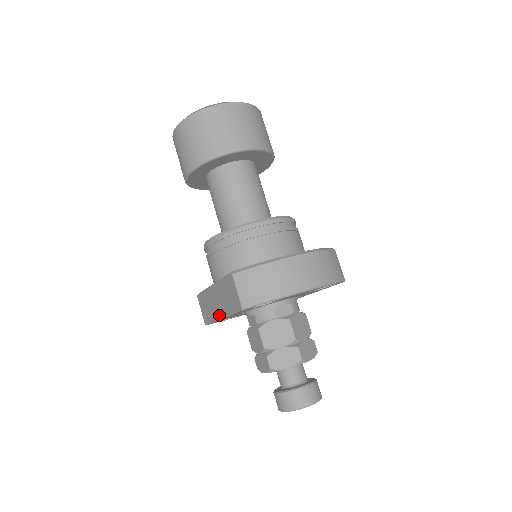
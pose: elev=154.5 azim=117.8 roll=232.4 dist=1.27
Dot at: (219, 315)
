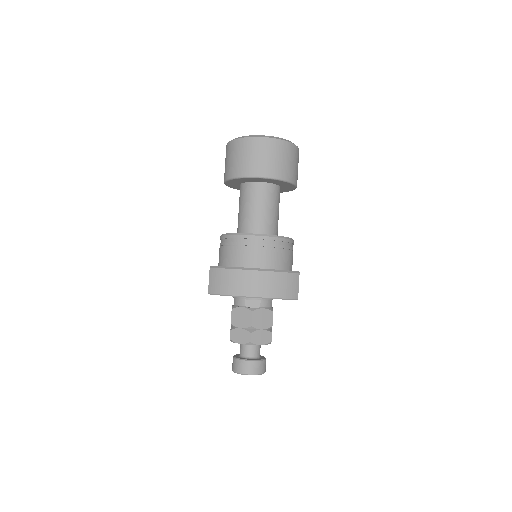
Dot at: occluded
